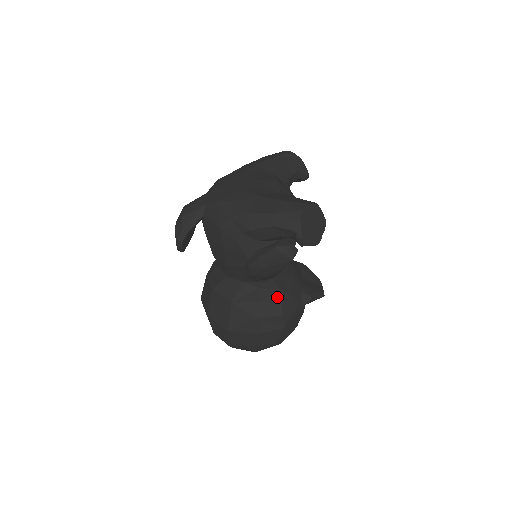
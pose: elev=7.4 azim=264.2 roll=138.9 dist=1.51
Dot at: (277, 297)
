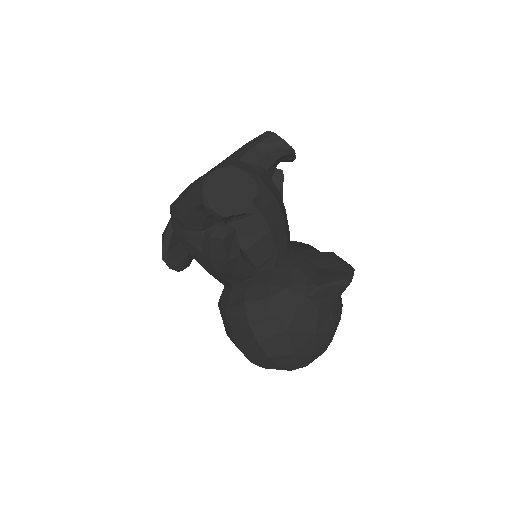
Dot at: (265, 294)
